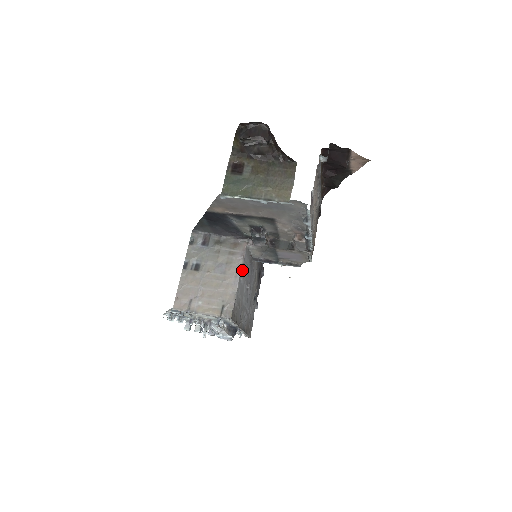
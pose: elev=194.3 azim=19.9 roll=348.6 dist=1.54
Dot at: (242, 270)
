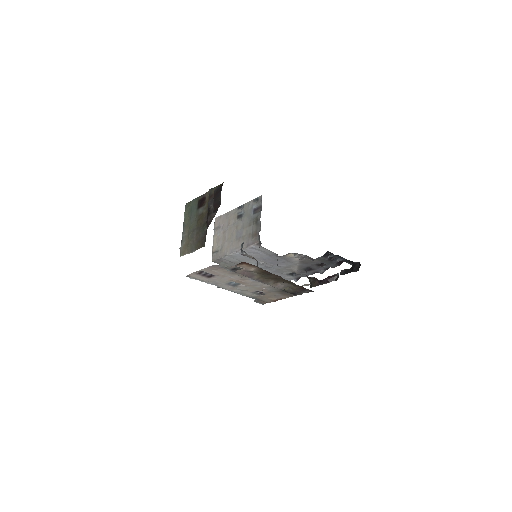
Dot at: (245, 251)
